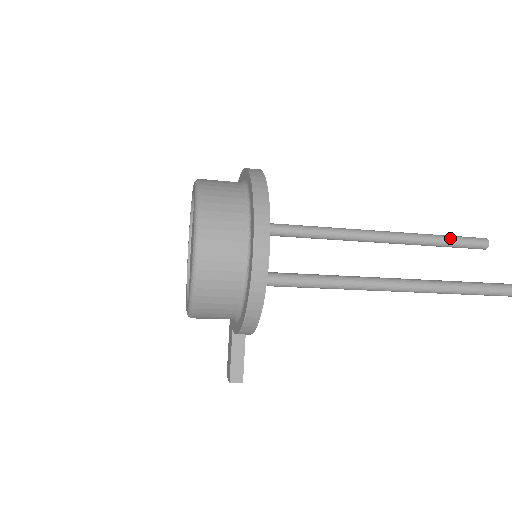
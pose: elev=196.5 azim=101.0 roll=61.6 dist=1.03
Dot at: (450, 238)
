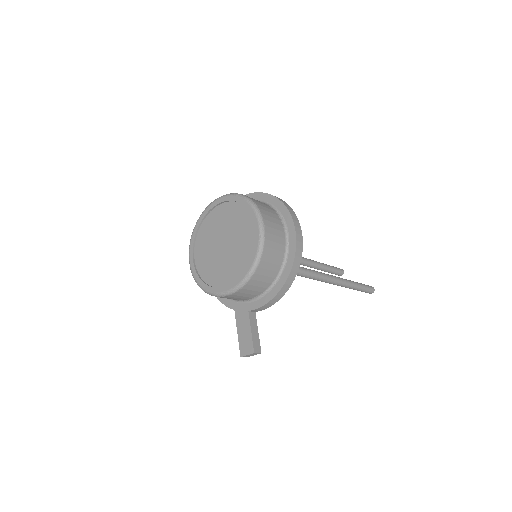
Dot at: (329, 265)
